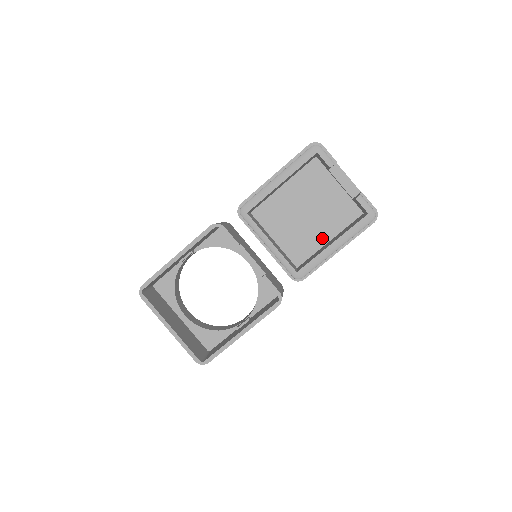
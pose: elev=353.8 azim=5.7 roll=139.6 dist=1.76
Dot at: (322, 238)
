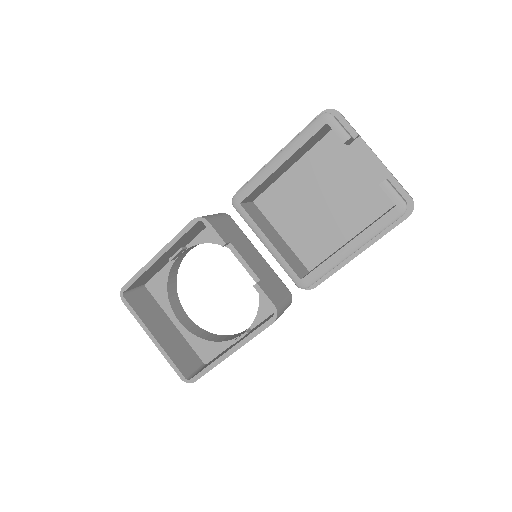
Dot at: (341, 235)
